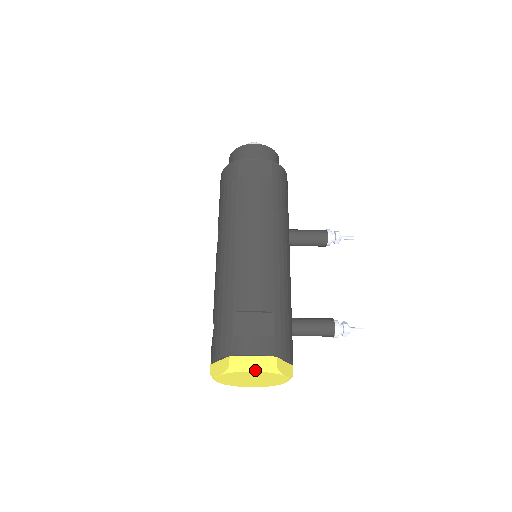
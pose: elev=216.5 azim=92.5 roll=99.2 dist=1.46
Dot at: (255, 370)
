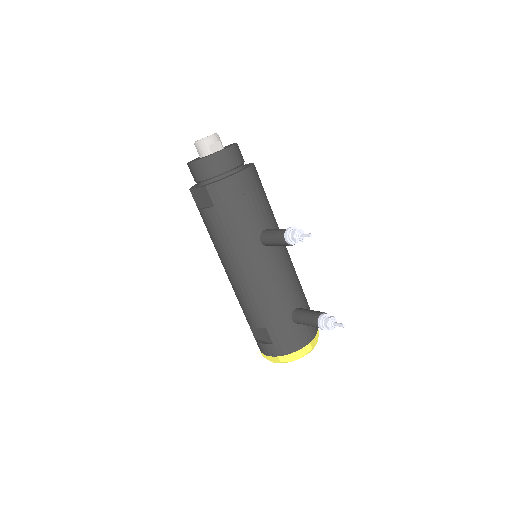
Dot at: (273, 362)
